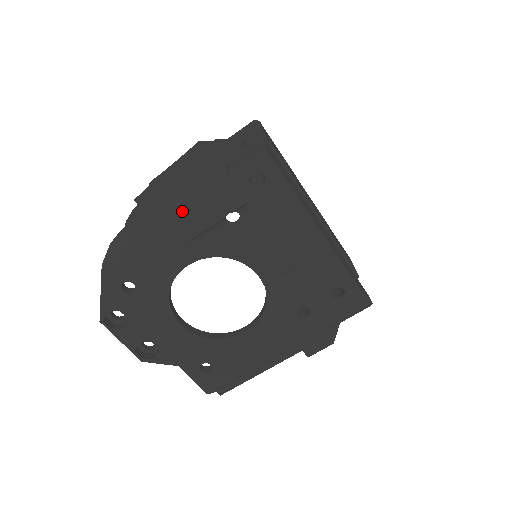
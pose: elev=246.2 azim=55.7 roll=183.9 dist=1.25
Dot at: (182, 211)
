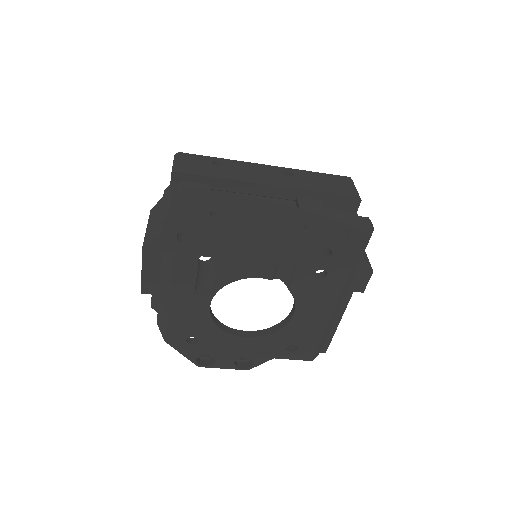
Dot at: (170, 281)
